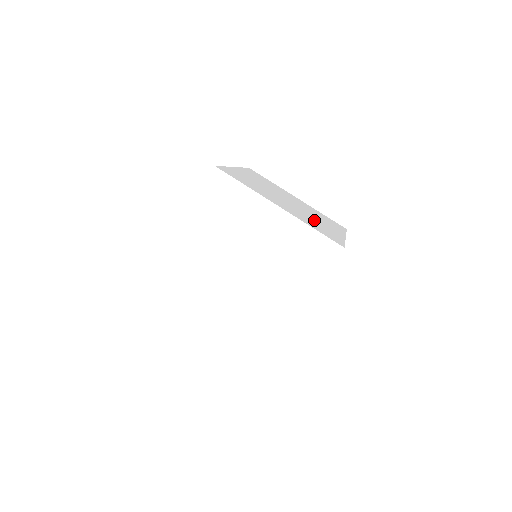
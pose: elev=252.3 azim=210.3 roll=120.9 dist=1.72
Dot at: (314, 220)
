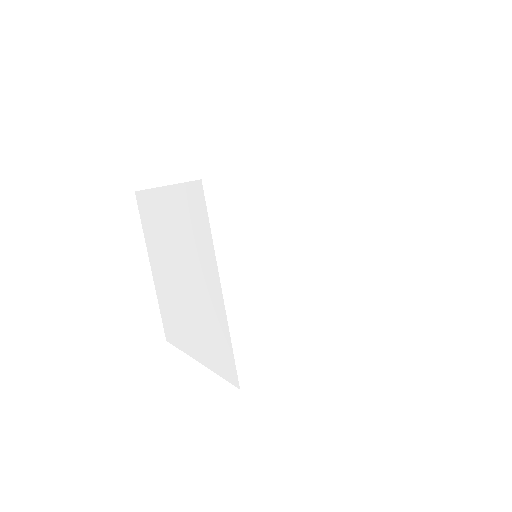
Dot at: occluded
